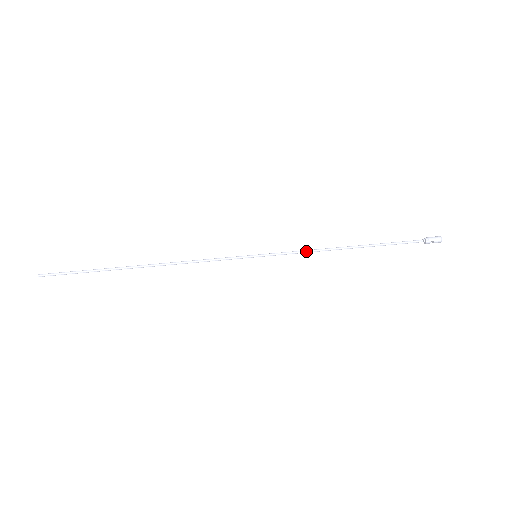
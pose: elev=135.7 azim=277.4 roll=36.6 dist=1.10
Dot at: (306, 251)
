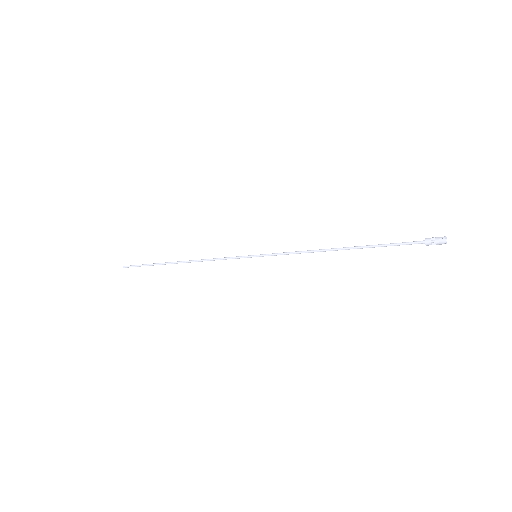
Dot at: (298, 251)
